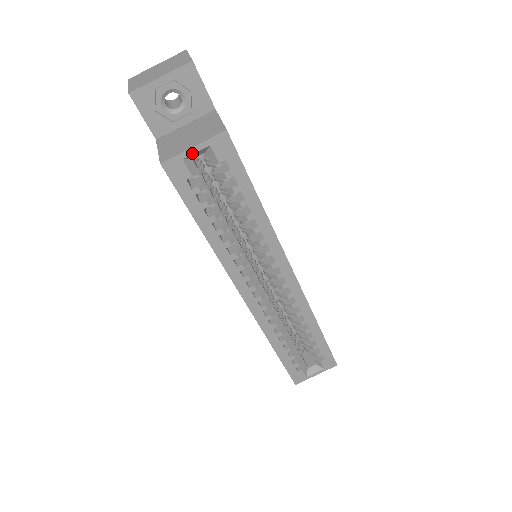
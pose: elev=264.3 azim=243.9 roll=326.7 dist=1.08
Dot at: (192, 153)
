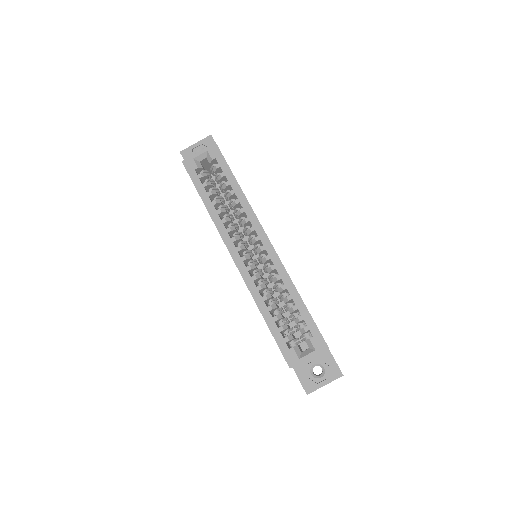
Dot at: (198, 155)
